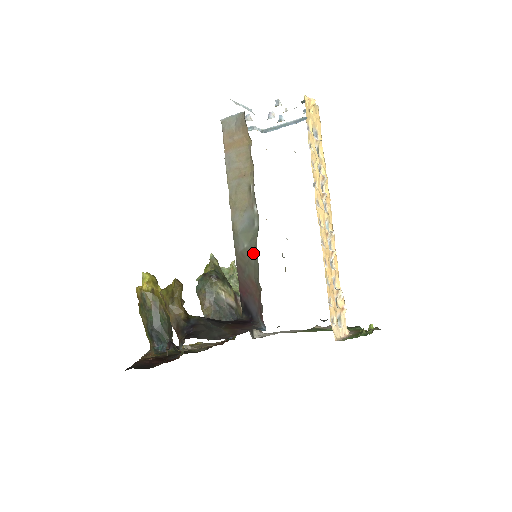
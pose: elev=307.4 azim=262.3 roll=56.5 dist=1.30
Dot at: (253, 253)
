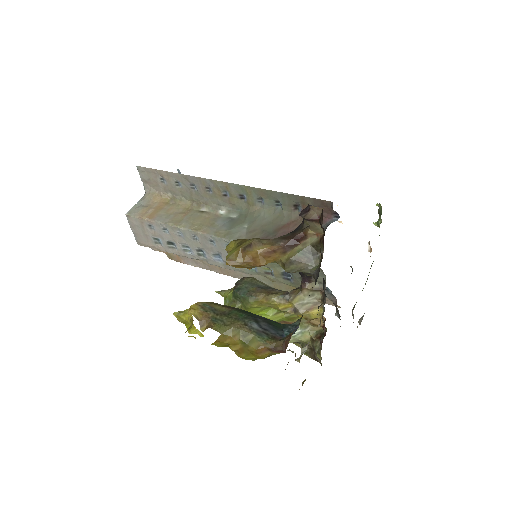
Dot at: (258, 217)
